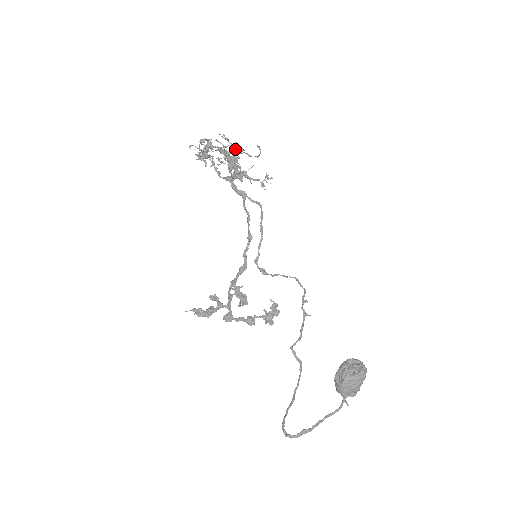
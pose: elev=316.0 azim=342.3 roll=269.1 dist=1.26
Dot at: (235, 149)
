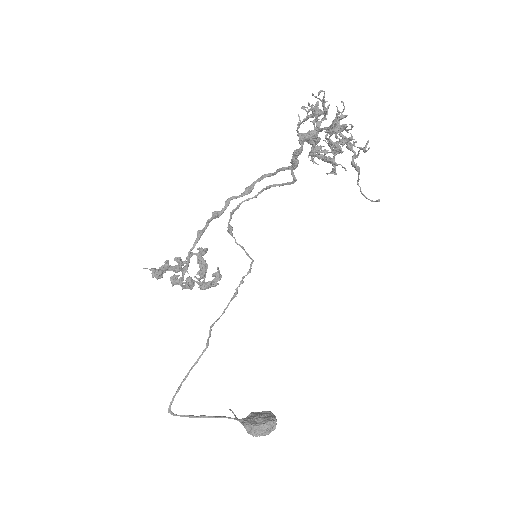
Dot at: (358, 167)
